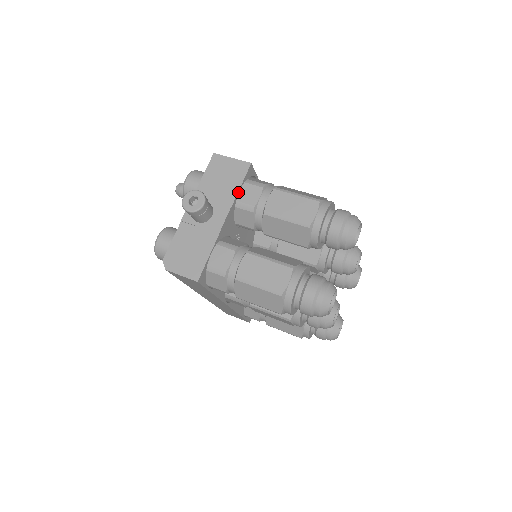
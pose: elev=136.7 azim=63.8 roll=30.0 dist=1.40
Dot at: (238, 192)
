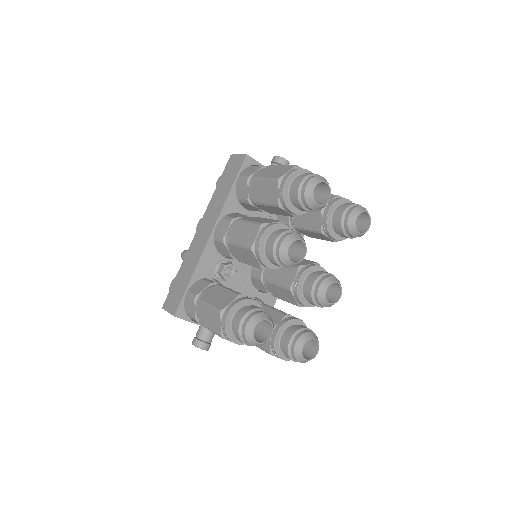
Dot at: occluded
